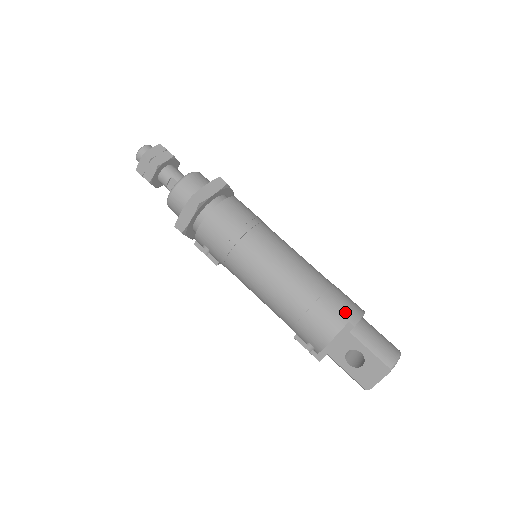
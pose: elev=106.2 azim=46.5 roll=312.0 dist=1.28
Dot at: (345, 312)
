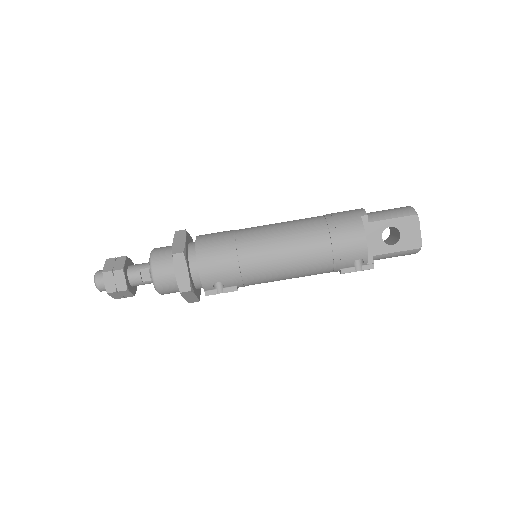
Dot at: (351, 215)
